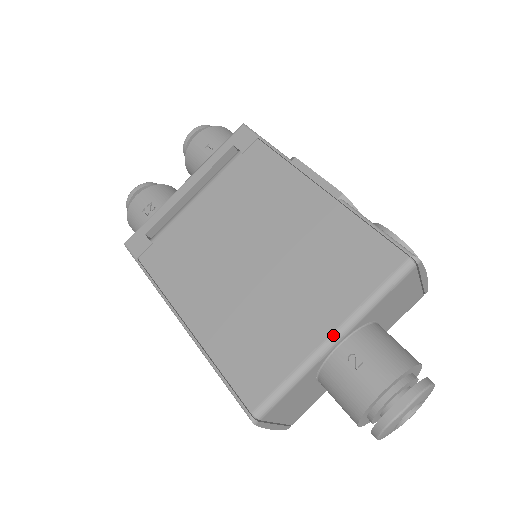
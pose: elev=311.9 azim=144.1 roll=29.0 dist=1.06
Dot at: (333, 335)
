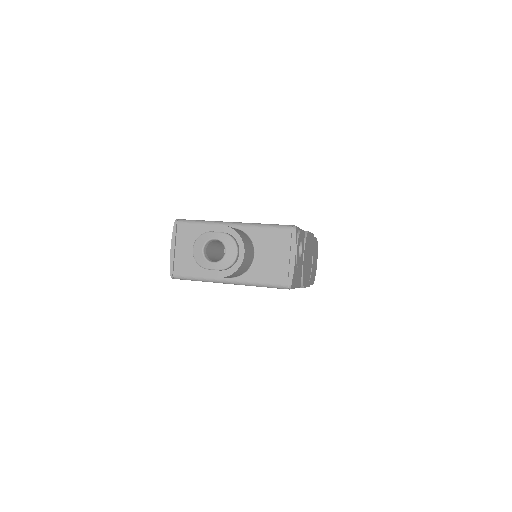
Dot at: (235, 222)
